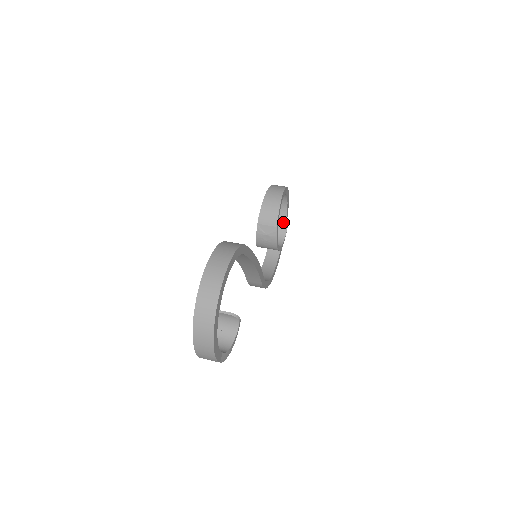
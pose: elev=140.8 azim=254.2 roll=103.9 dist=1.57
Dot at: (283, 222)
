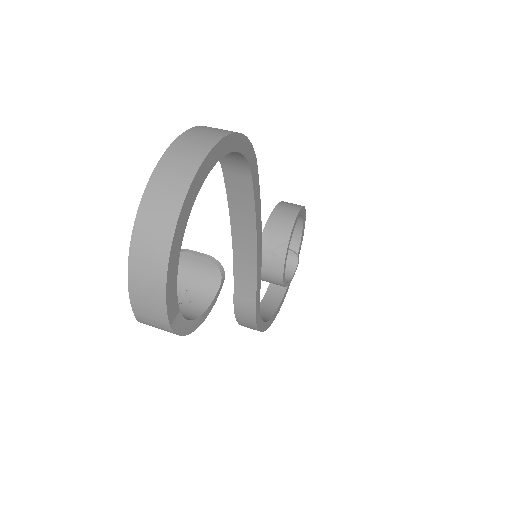
Dot at: (293, 256)
